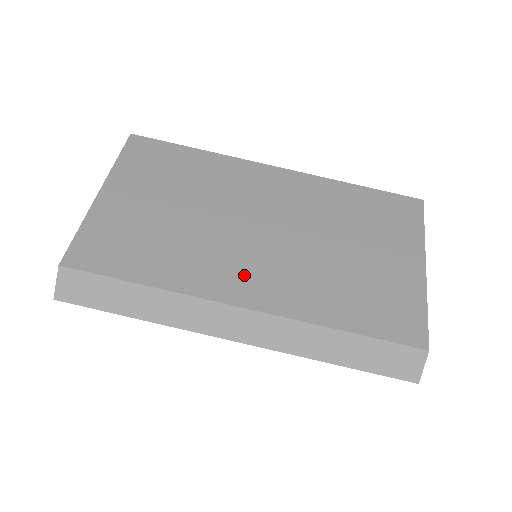
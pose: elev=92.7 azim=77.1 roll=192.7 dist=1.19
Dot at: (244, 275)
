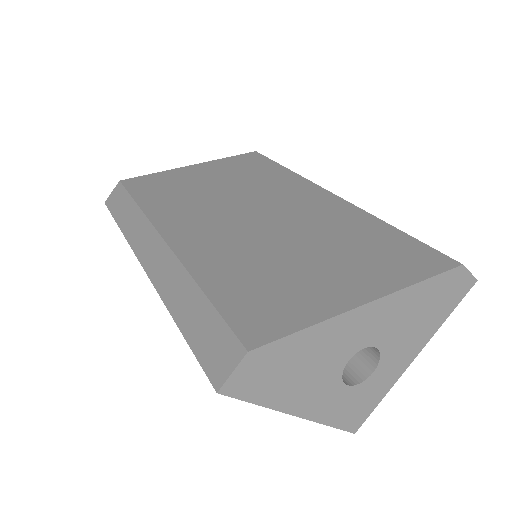
Dot at: (195, 226)
